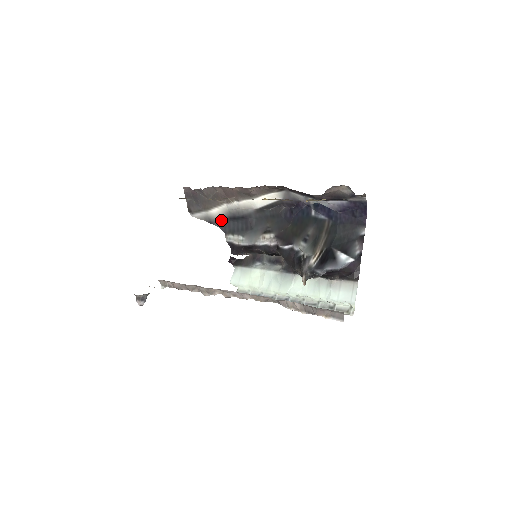
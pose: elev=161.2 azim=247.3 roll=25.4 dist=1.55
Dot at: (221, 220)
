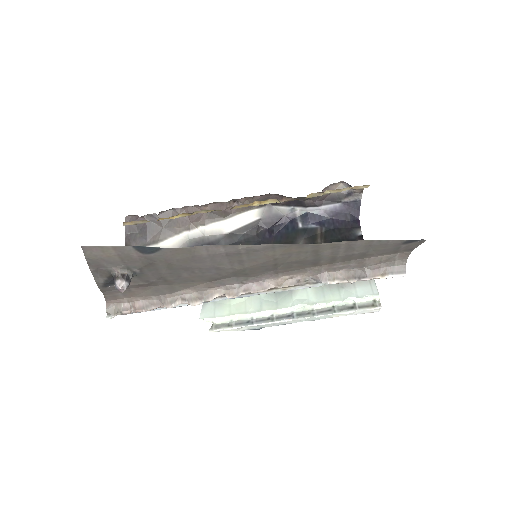
Dot at: occluded
